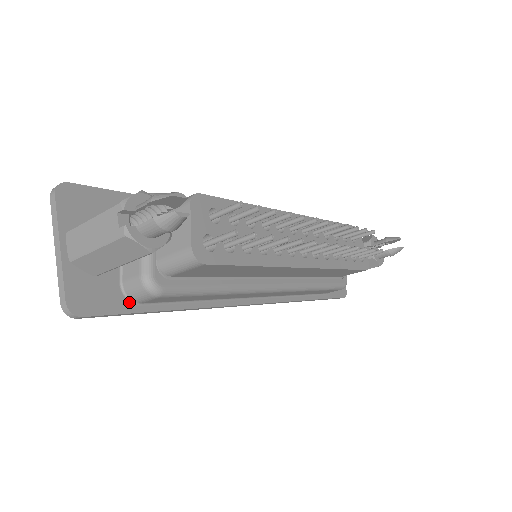
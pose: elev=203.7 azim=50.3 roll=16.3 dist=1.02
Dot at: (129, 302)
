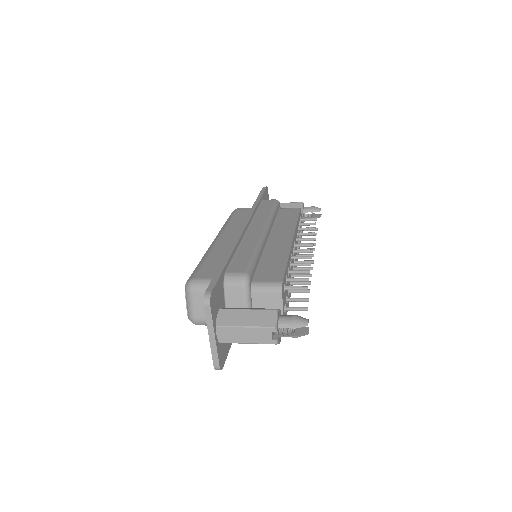
Dot at: occluded
